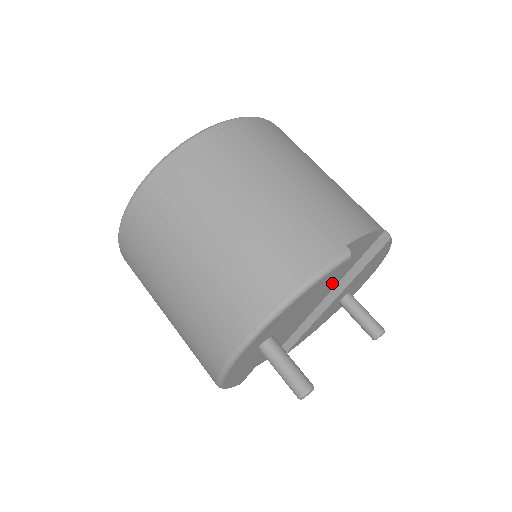
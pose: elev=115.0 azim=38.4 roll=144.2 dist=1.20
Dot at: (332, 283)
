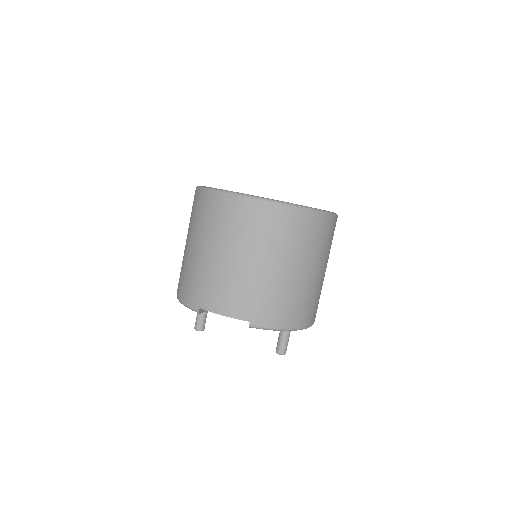
Dot at: occluded
